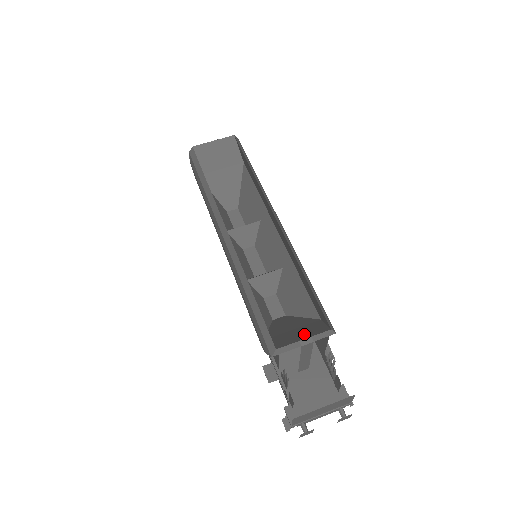
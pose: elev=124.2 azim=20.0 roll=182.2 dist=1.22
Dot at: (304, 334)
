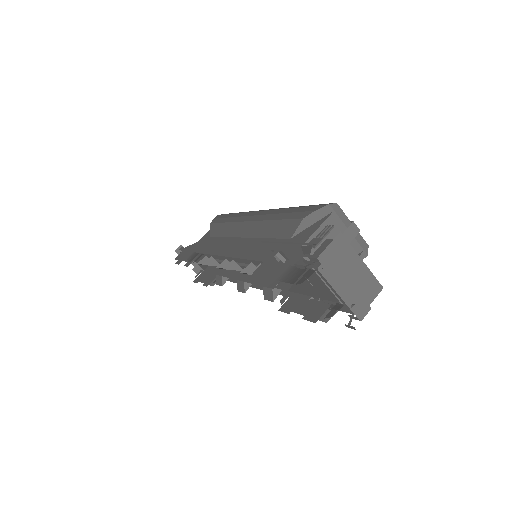
Dot at: occluded
